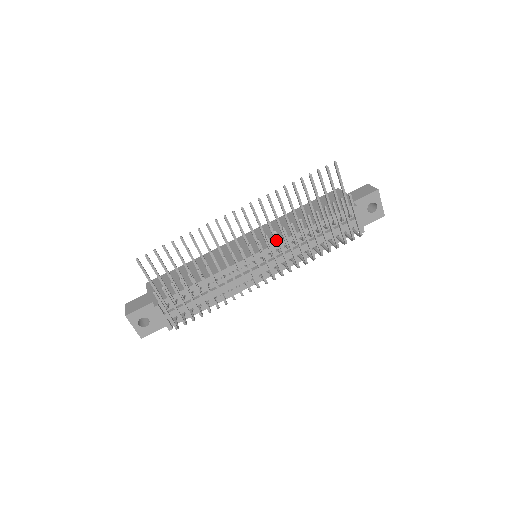
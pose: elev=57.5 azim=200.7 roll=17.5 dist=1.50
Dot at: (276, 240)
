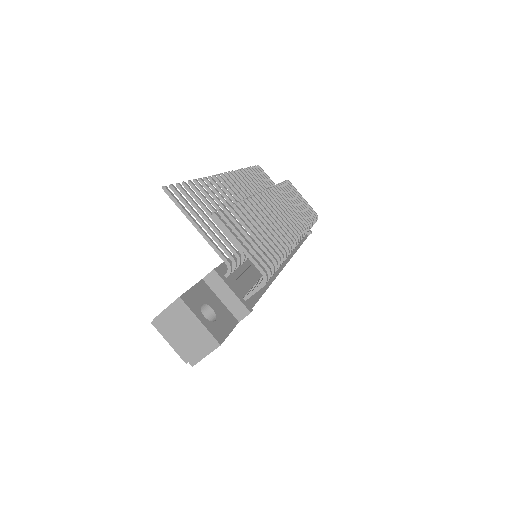
Dot at: occluded
